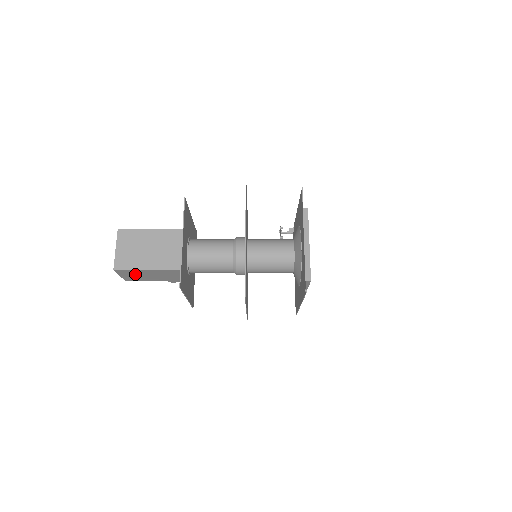
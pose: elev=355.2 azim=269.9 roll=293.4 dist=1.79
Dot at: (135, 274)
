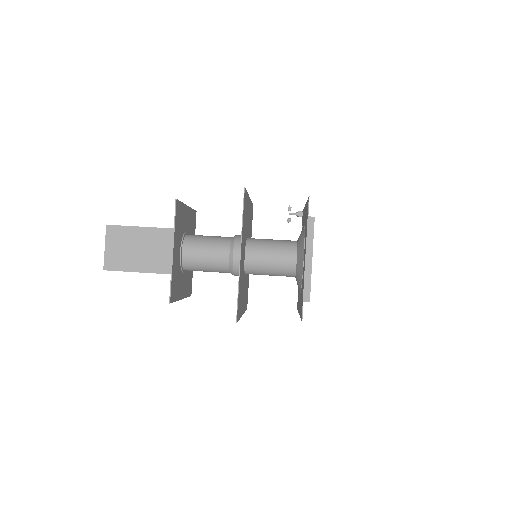
Dot at: occluded
